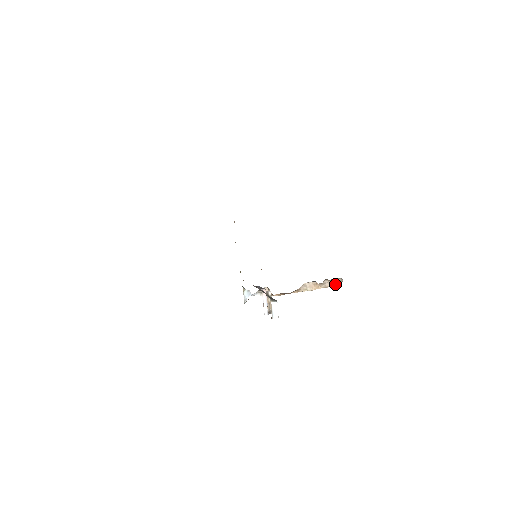
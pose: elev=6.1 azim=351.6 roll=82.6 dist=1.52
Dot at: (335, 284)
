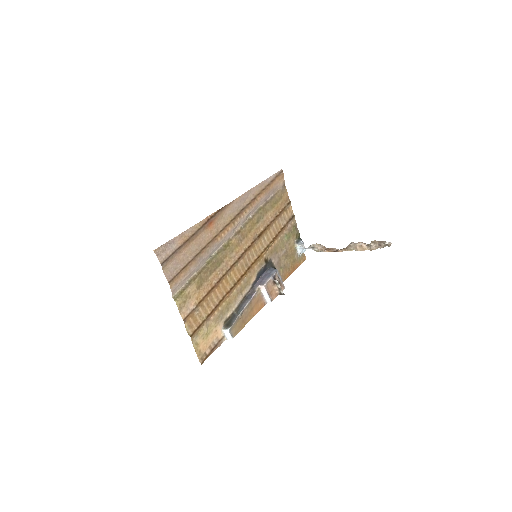
Dot at: (382, 247)
